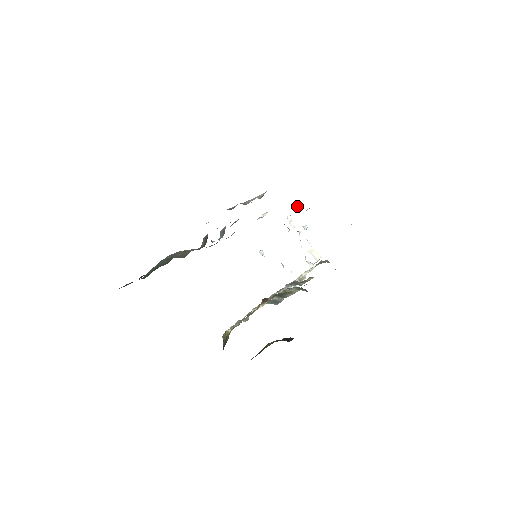
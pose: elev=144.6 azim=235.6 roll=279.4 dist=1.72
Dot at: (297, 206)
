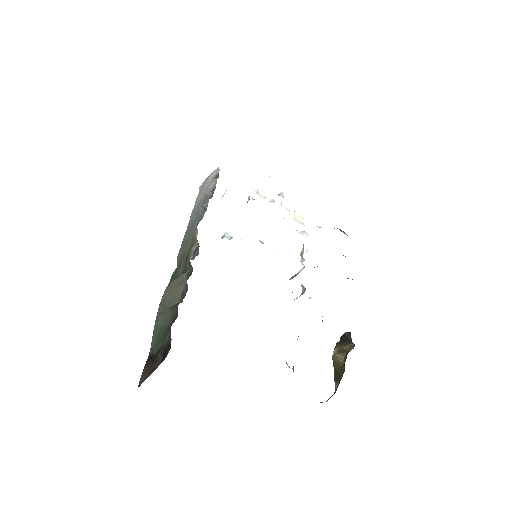
Dot at: occluded
